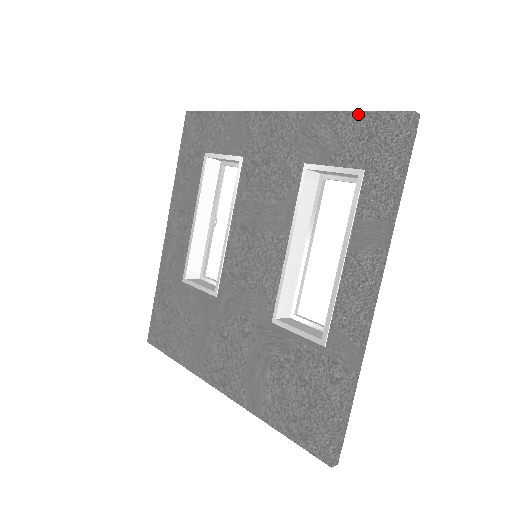
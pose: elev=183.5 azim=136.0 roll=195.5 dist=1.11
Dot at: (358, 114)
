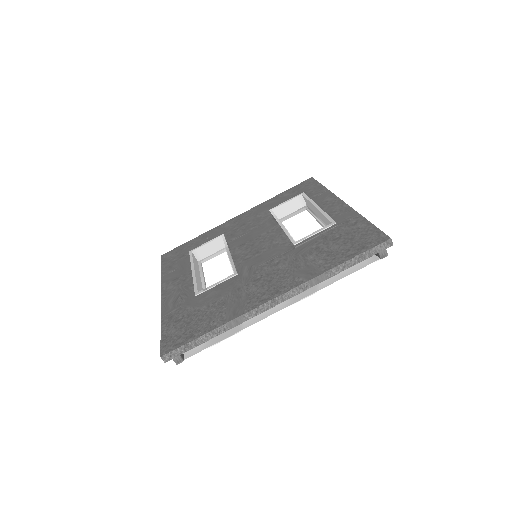
Dot at: (287, 190)
